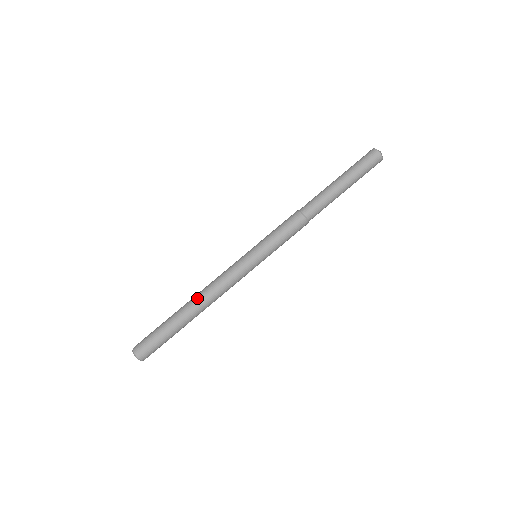
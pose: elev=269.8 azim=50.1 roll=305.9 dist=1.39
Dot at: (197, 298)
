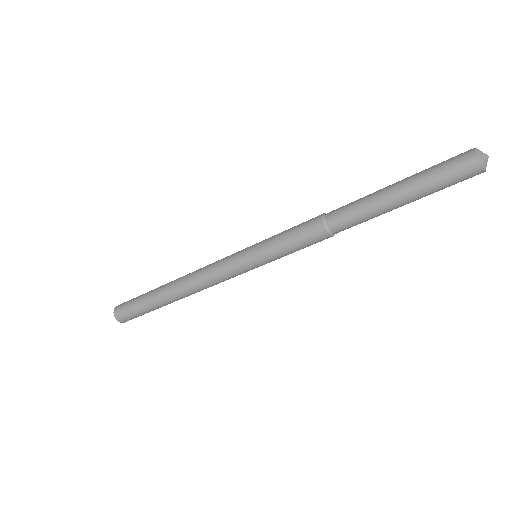
Dot at: occluded
